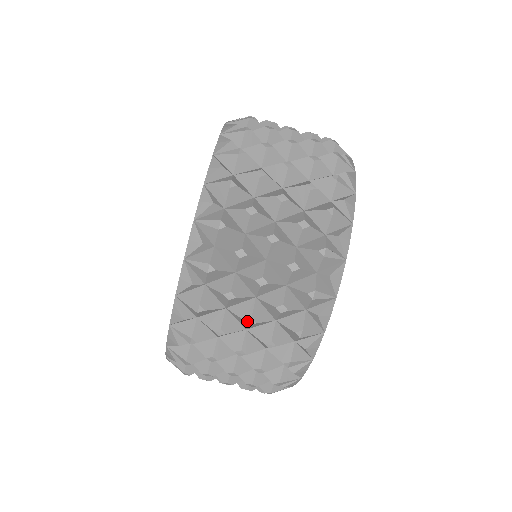
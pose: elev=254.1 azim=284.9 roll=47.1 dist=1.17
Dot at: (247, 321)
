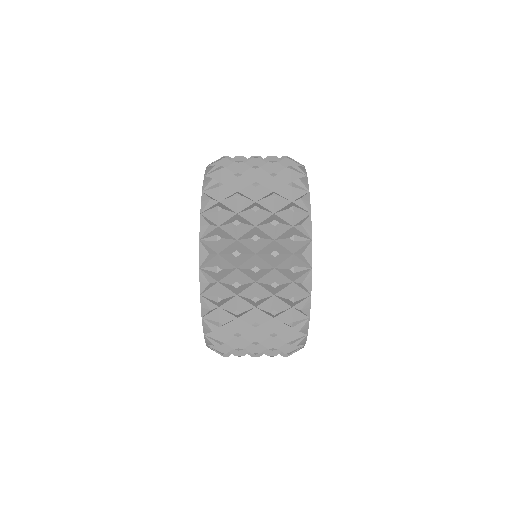
Dot at: occluded
